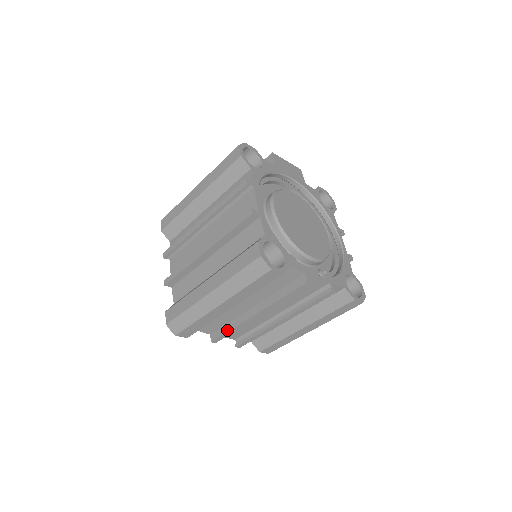
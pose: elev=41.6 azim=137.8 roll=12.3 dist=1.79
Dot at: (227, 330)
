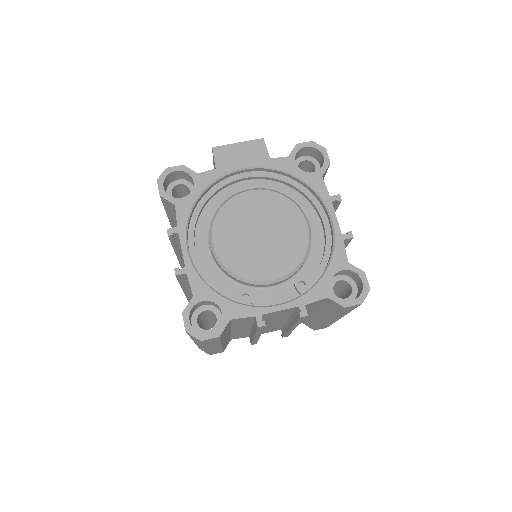
Dot at: occluded
